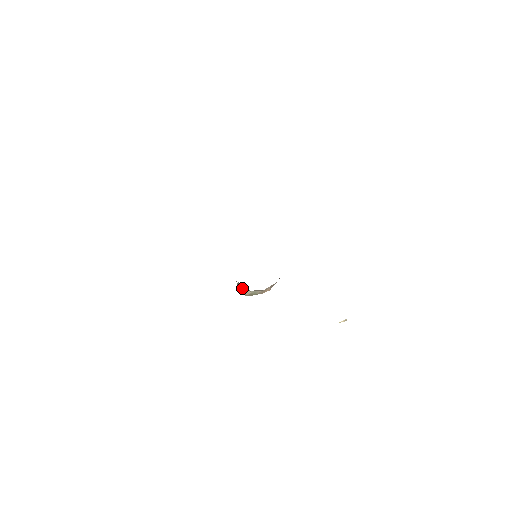
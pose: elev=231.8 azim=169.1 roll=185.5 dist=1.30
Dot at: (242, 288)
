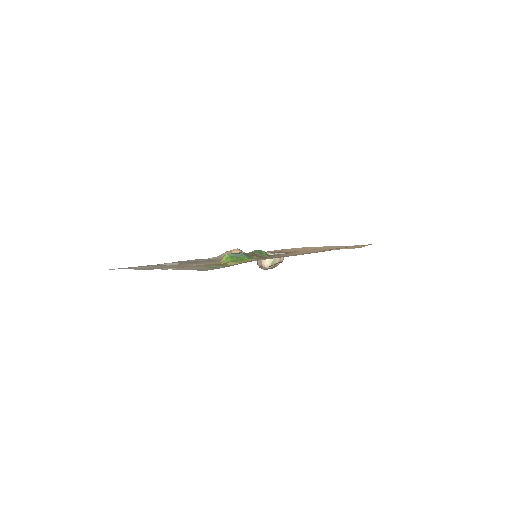
Dot at: (264, 260)
